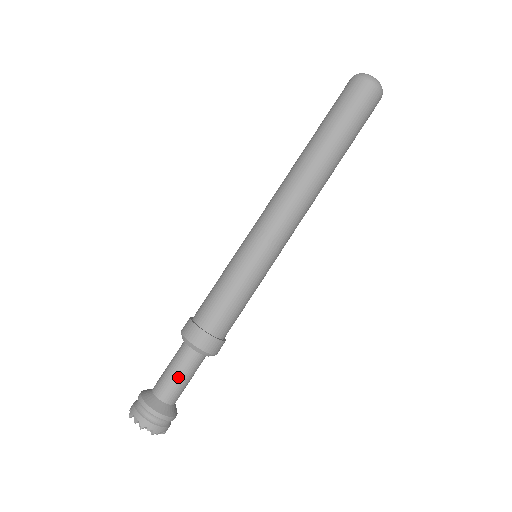
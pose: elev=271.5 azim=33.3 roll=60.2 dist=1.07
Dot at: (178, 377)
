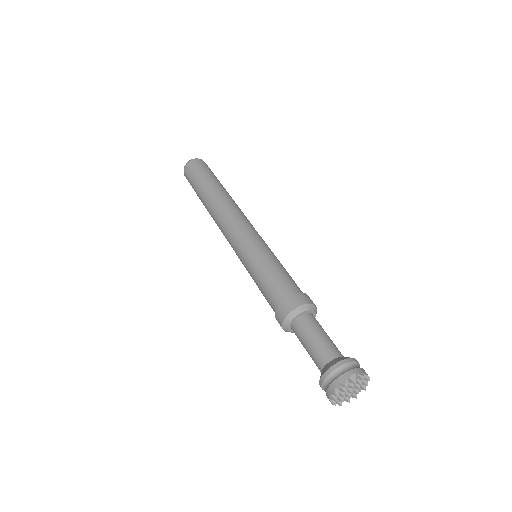
Dot at: (310, 344)
